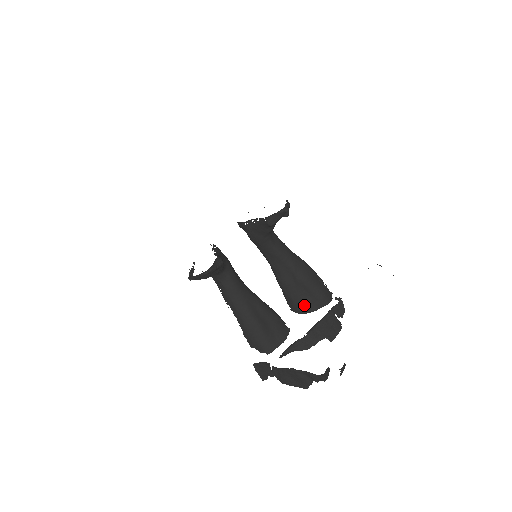
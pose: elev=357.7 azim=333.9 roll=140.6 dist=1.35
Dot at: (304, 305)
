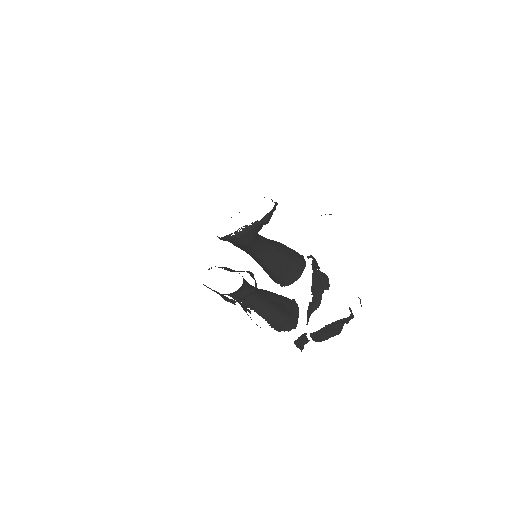
Dot at: (292, 276)
